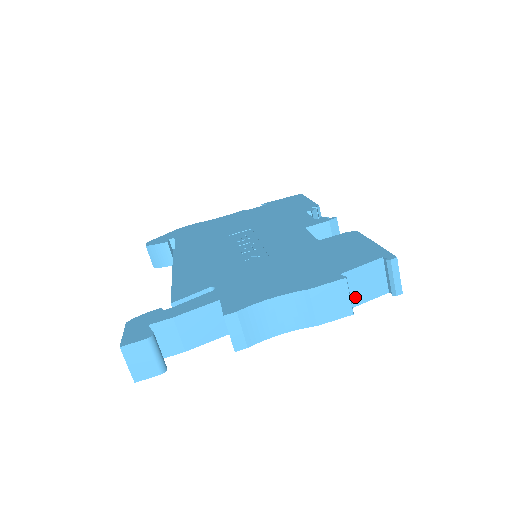
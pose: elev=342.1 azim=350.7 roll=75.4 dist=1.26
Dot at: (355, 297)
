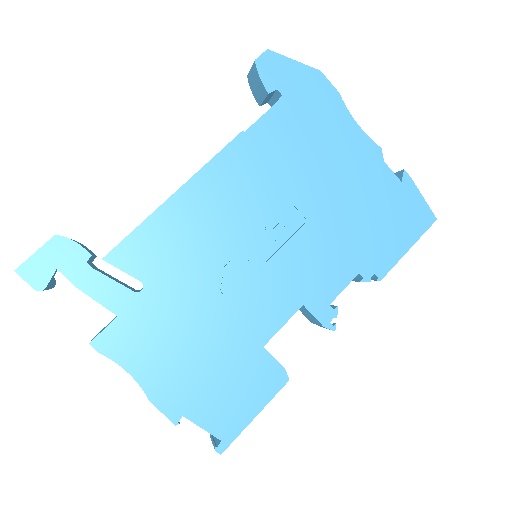
Dot at: occluded
